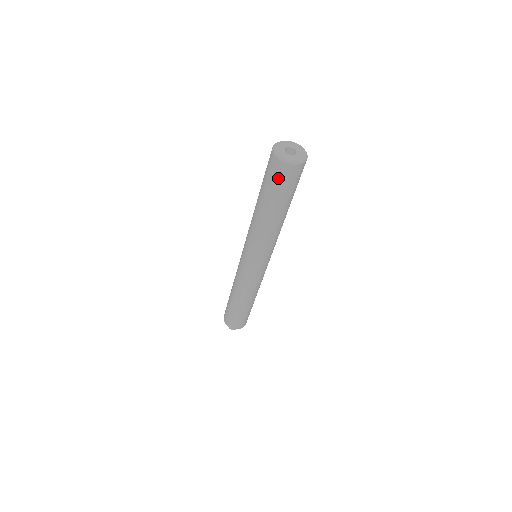
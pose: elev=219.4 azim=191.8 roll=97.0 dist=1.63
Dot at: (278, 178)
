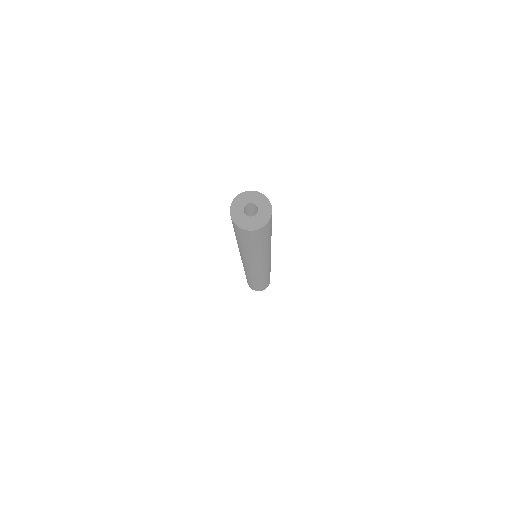
Dot at: (255, 237)
